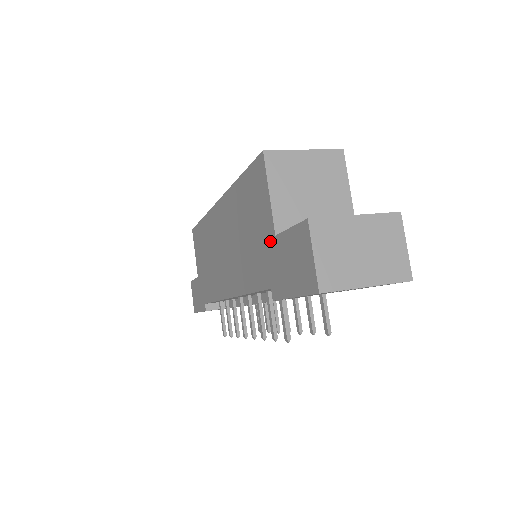
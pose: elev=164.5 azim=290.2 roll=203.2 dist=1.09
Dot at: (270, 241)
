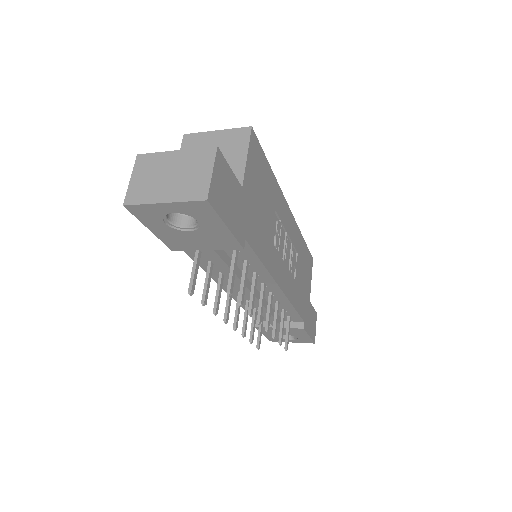
Dot at: occluded
